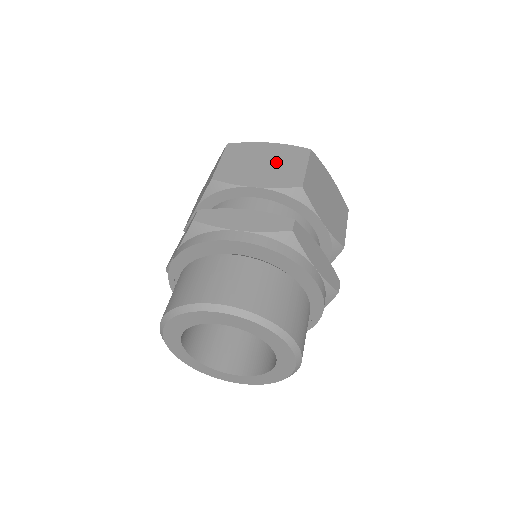
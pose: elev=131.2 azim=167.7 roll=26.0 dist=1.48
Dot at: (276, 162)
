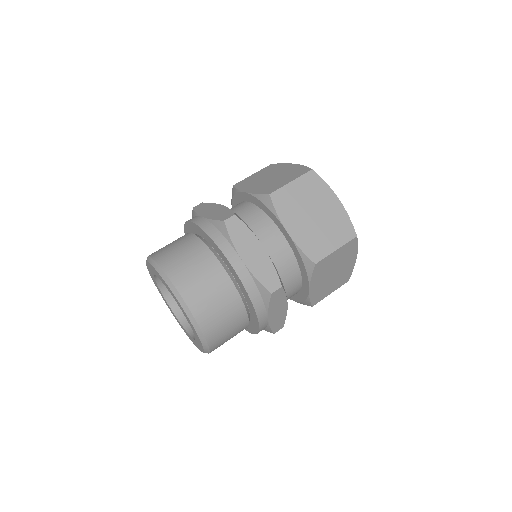
Dot at: (323, 224)
